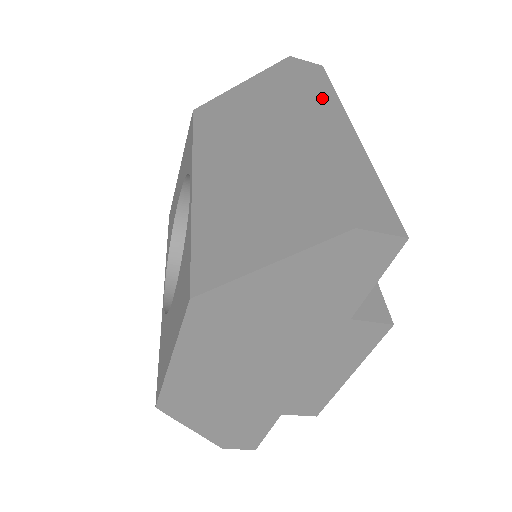
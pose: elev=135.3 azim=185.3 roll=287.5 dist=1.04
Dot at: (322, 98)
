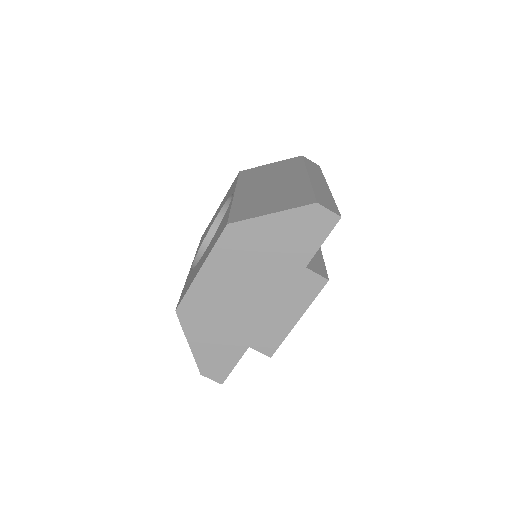
Dot at: (315, 172)
